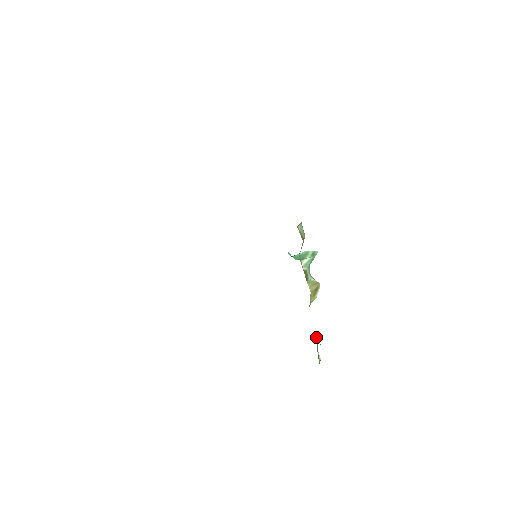
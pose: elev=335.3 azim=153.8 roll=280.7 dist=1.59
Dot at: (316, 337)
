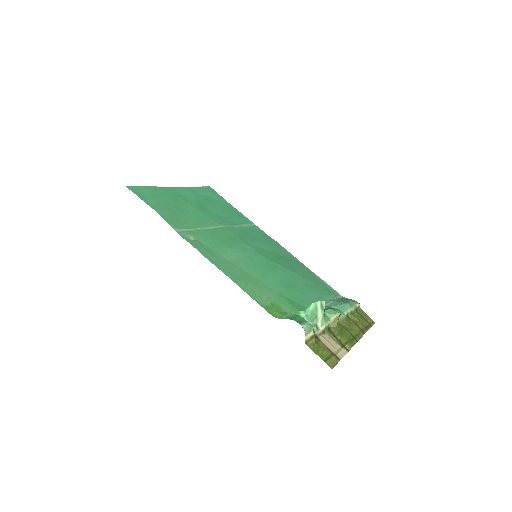
Dot at: (351, 313)
